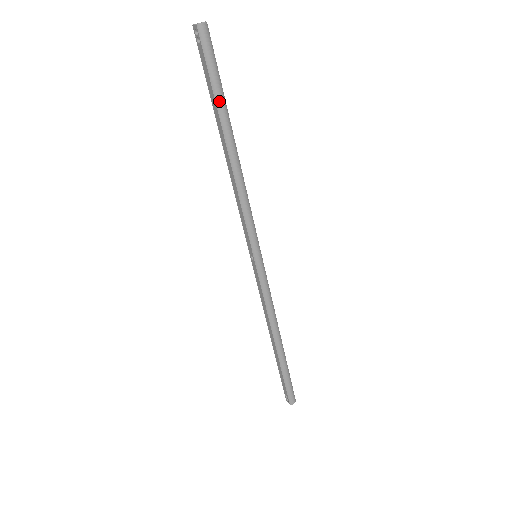
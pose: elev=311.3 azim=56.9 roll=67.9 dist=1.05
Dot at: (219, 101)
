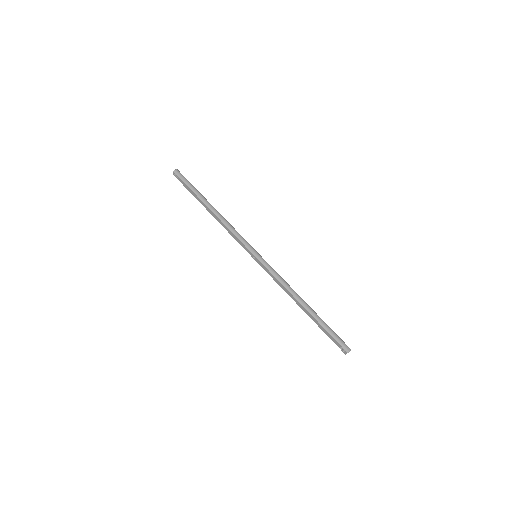
Dot at: (196, 192)
